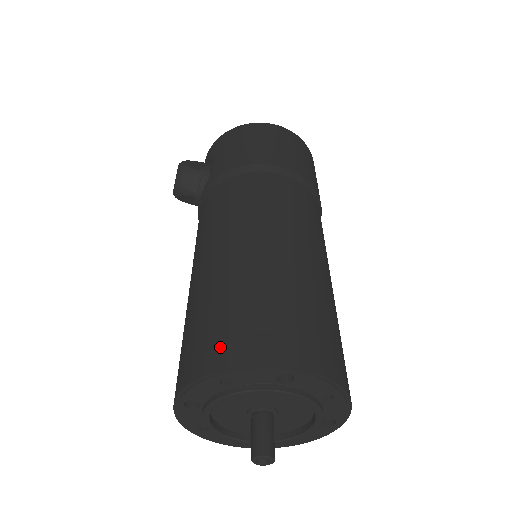
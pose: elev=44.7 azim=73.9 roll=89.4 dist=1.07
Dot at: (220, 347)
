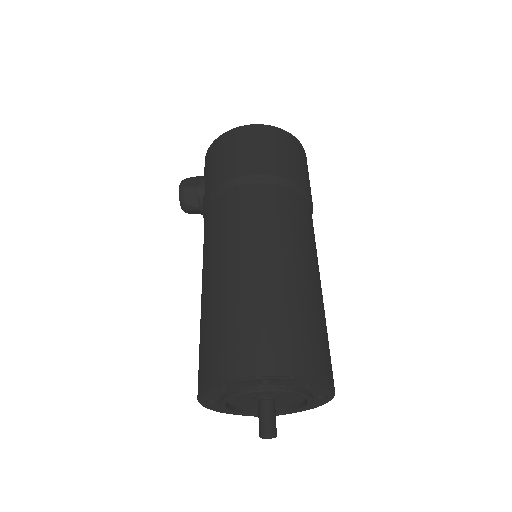
Dot at: (215, 364)
